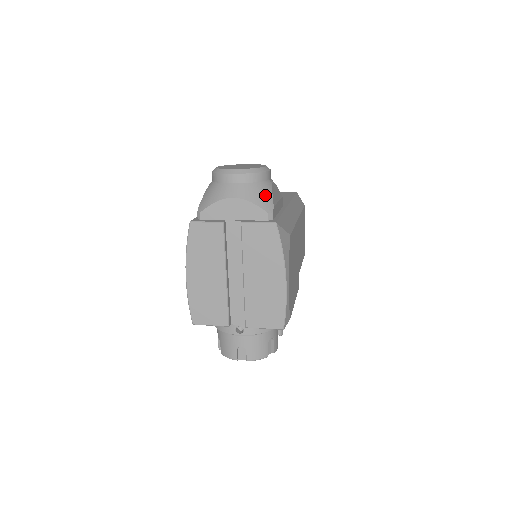
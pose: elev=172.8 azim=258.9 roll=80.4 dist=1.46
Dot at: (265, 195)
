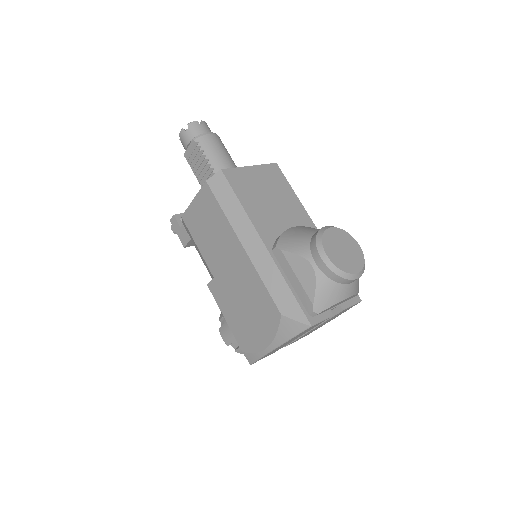
Dot at: occluded
